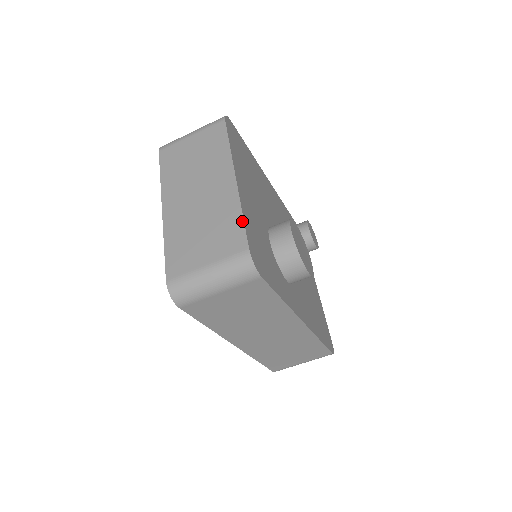
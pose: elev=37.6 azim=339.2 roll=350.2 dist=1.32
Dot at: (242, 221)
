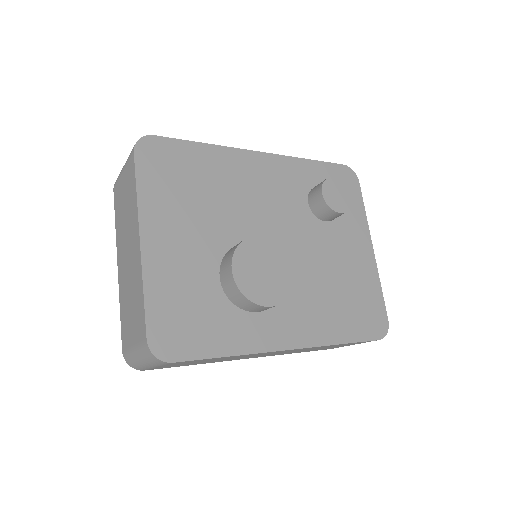
Dot at: (143, 303)
